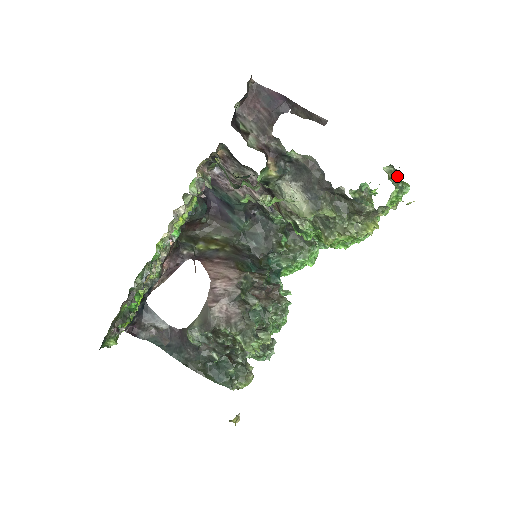
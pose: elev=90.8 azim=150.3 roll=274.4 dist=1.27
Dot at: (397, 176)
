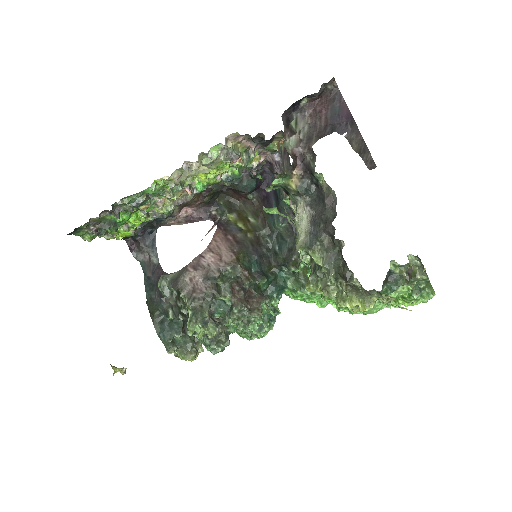
Dot at: (420, 273)
